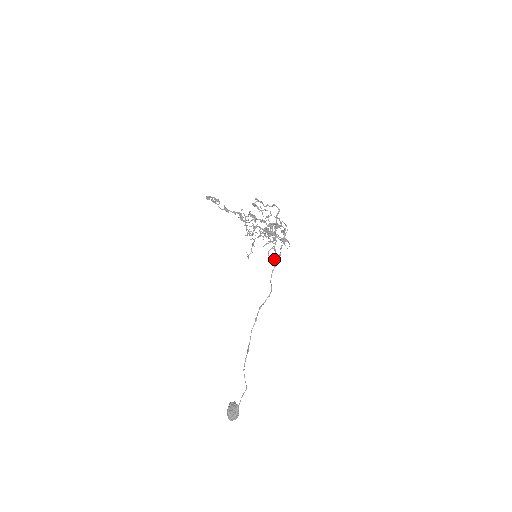
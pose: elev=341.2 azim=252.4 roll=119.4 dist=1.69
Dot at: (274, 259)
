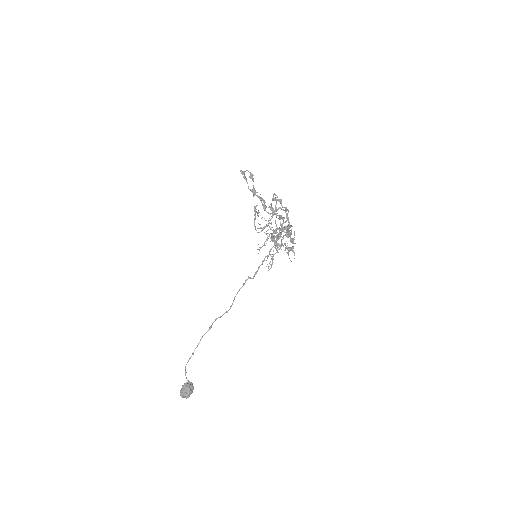
Dot at: (268, 268)
